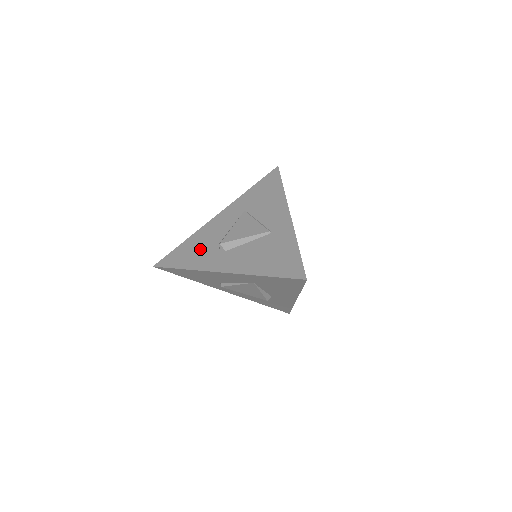
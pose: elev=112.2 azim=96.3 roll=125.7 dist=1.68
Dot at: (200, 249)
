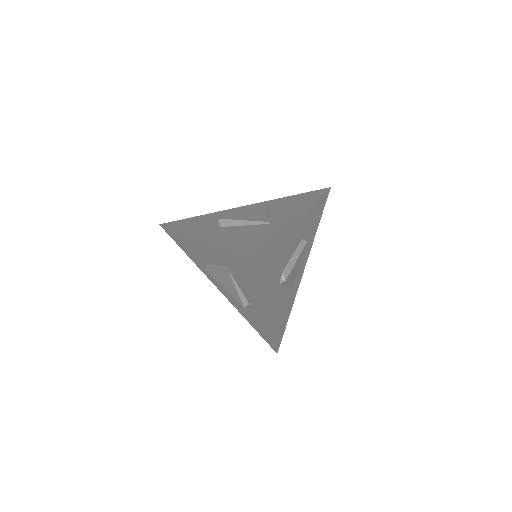
Dot at: (204, 222)
